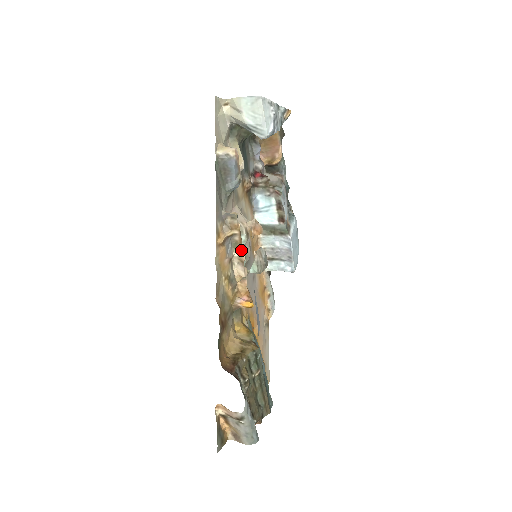
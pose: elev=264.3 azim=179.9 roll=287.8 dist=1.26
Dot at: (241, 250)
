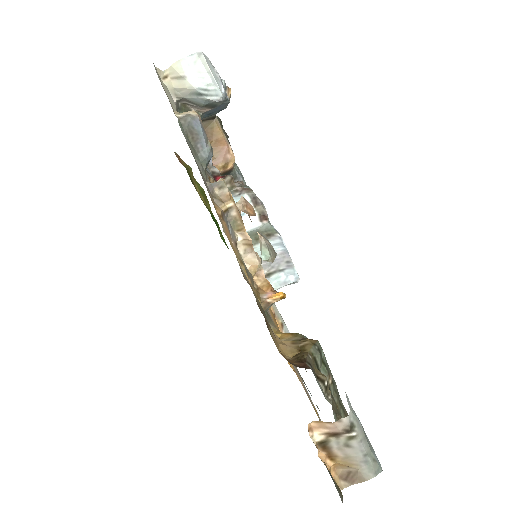
Dot at: (243, 229)
